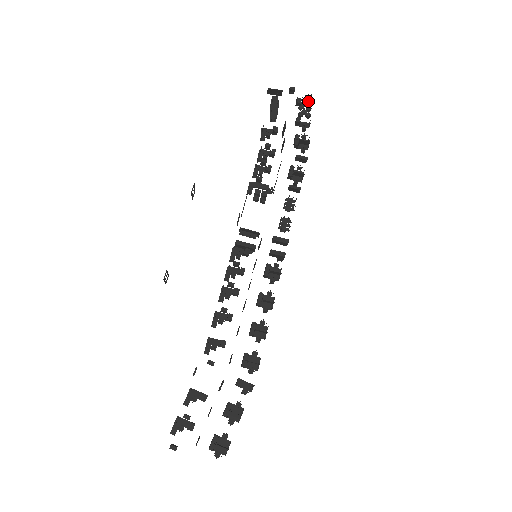
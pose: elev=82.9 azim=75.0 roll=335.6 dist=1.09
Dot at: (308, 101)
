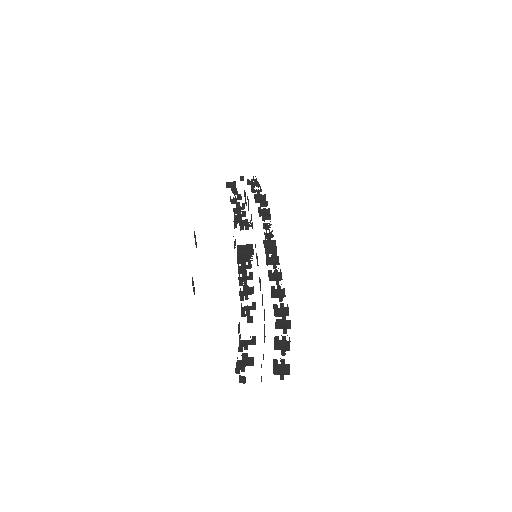
Dot at: (255, 181)
